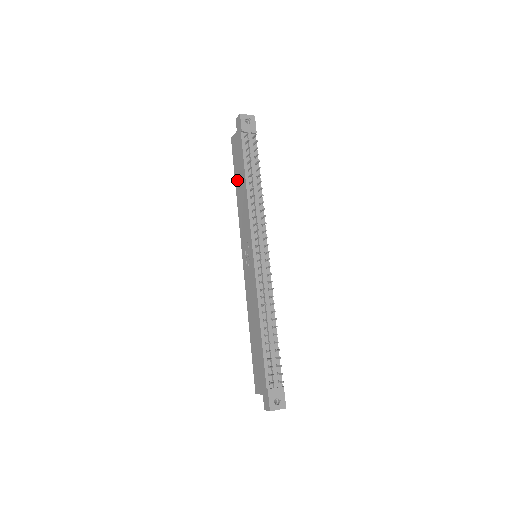
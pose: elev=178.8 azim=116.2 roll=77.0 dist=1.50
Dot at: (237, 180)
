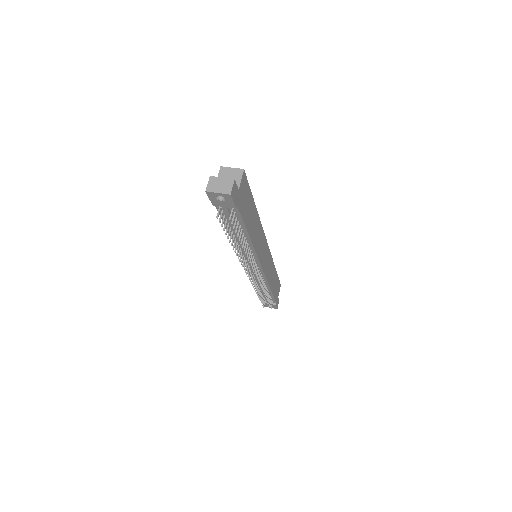
Dot at: occluded
